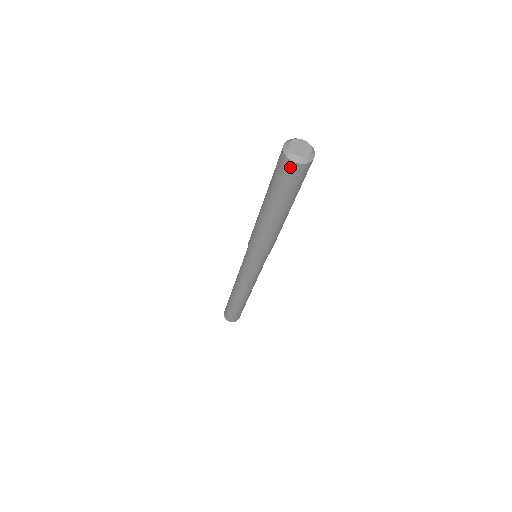
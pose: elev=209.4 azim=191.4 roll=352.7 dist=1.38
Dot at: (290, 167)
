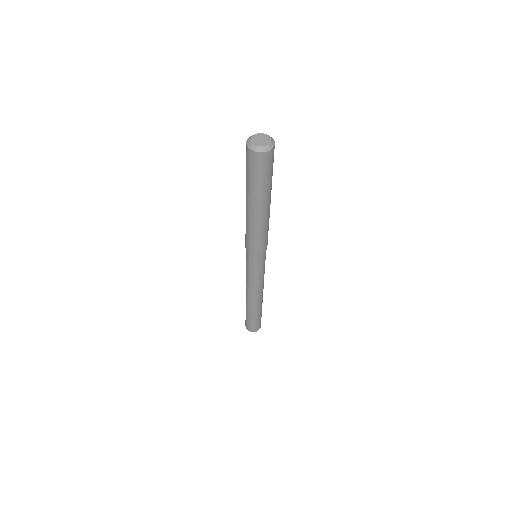
Dot at: (260, 158)
